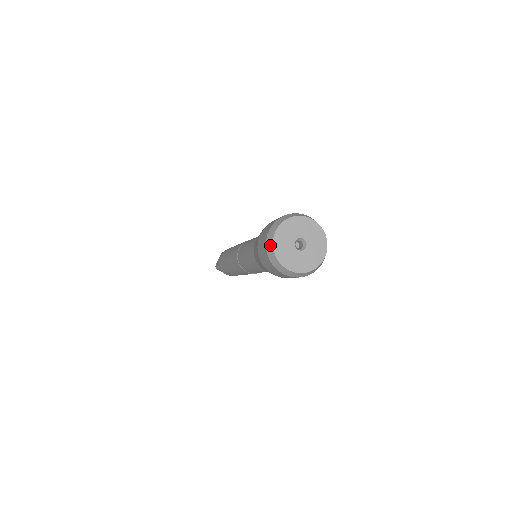
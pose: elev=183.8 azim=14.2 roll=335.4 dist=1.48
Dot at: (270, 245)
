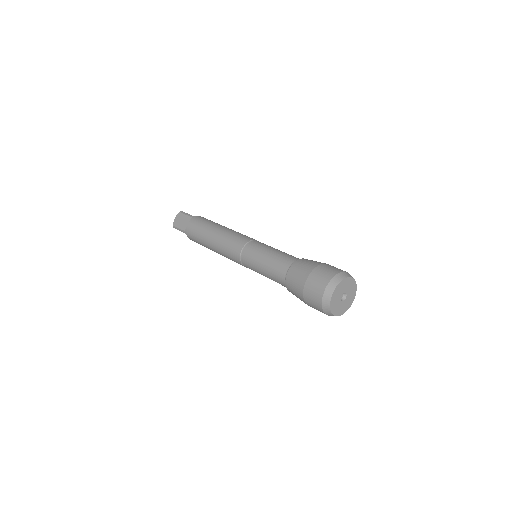
Dot at: (327, 300)
